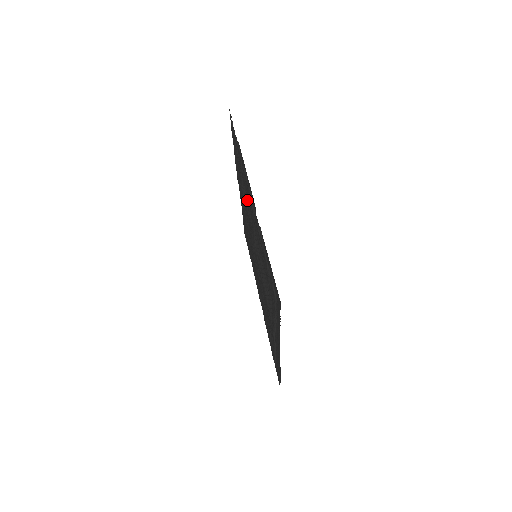
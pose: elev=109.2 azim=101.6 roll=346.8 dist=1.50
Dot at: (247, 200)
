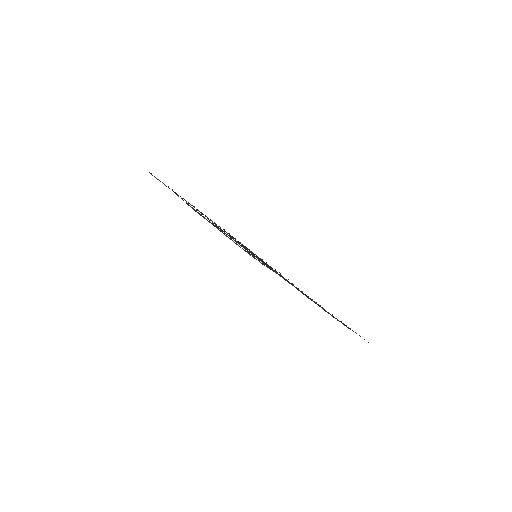
Dot at: occluded
